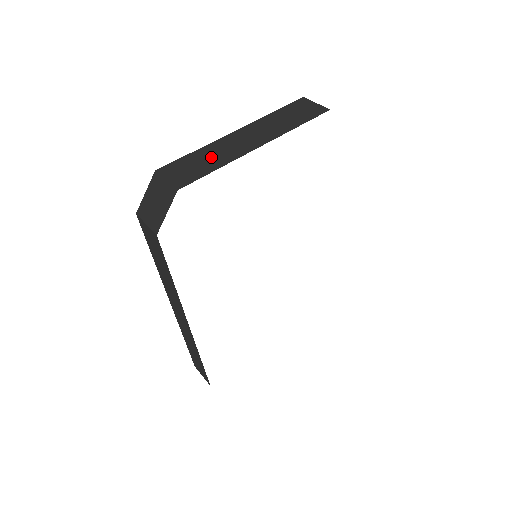
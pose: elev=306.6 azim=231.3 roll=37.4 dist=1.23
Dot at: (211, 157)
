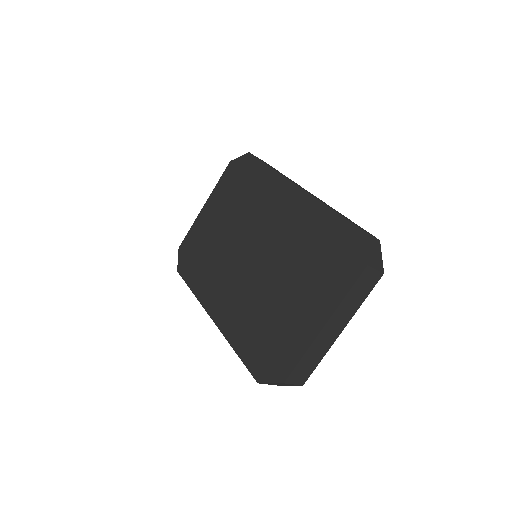
Dot at: (315, 356)
